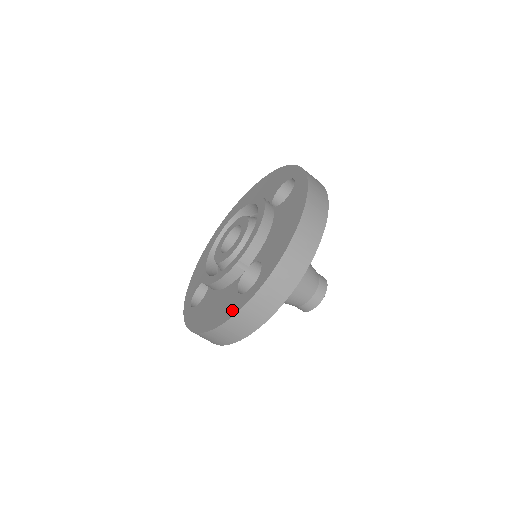
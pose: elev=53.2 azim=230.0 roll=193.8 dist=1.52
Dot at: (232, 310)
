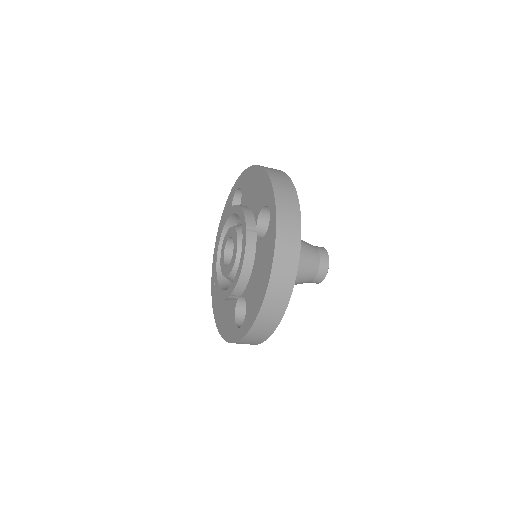
Dot at: (231, 336)
